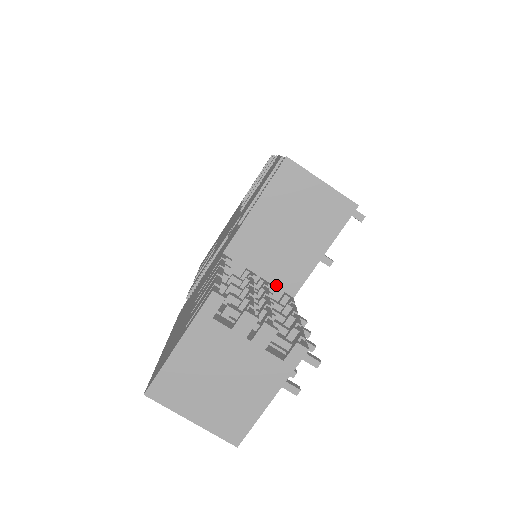
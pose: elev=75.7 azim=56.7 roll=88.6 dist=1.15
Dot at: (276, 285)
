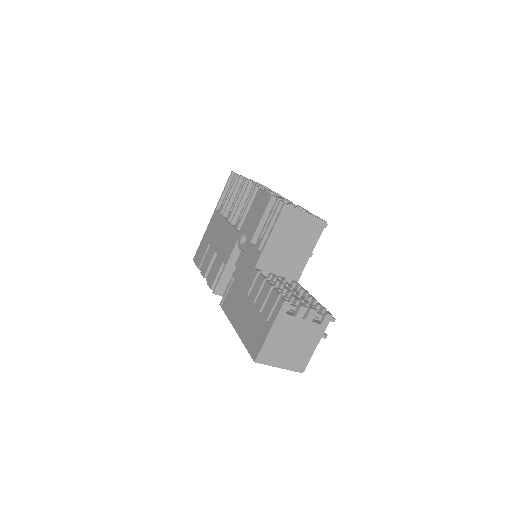
Dot at: (287, 278)
